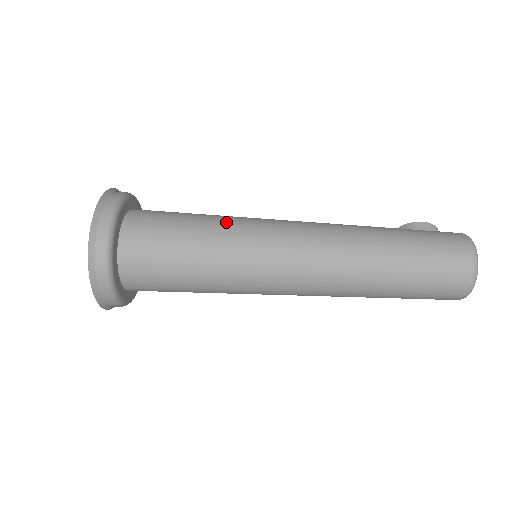
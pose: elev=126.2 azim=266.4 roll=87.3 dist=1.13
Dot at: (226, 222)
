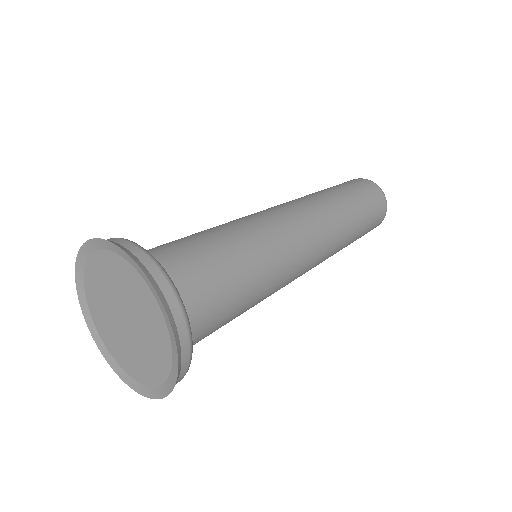
Dot at: occluded
